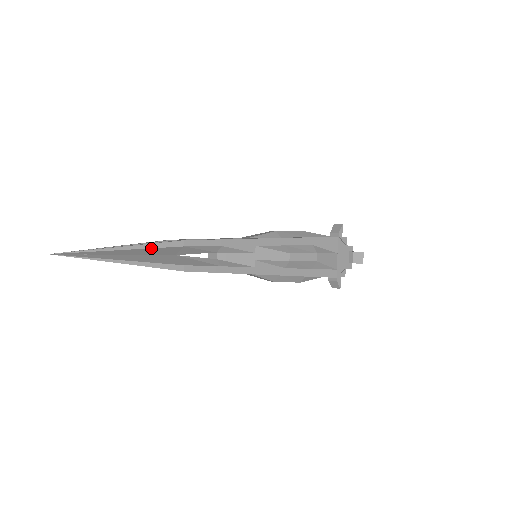
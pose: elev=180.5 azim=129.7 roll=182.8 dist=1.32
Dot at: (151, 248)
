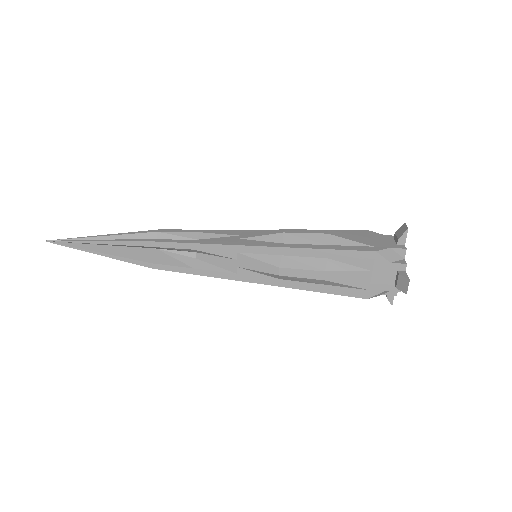
Dot at: (120, 245)
